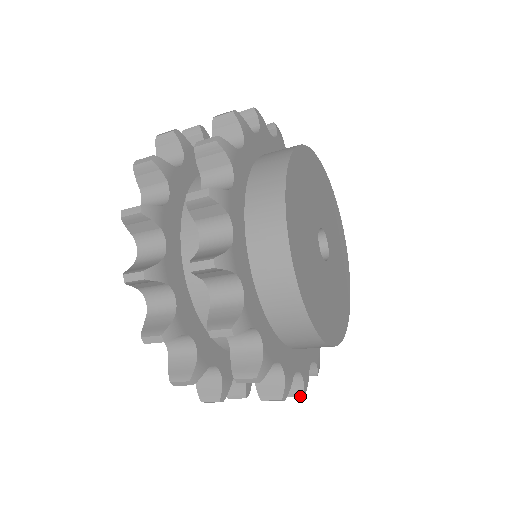
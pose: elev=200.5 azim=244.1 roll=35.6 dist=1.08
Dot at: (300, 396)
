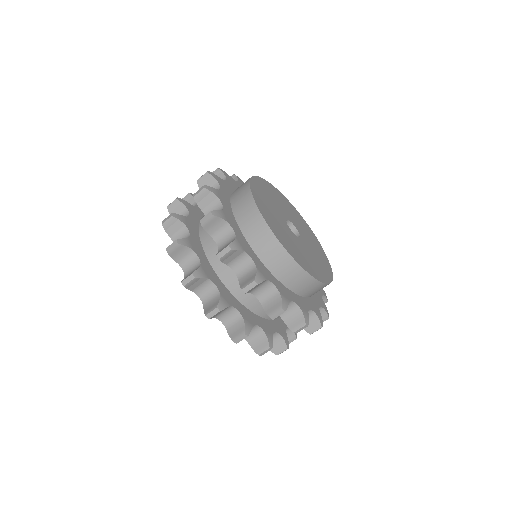
Dot at: (280, 309)
